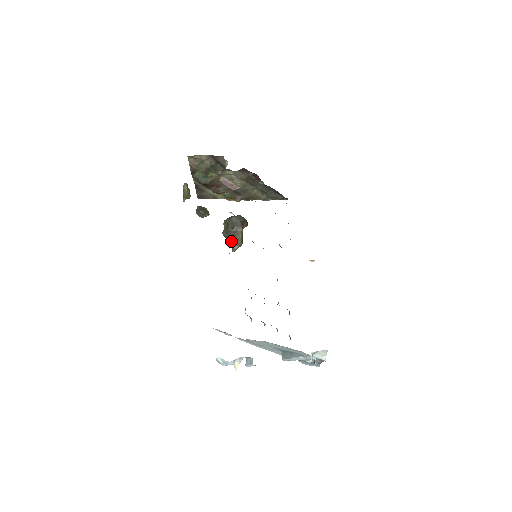
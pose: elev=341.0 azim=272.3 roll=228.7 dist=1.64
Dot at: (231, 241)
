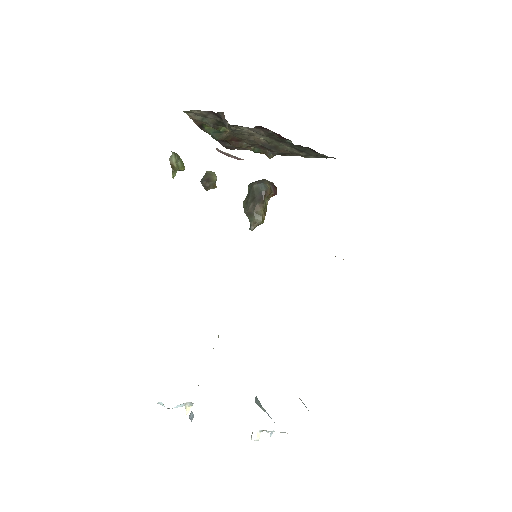
Dot at: (249, 216)
